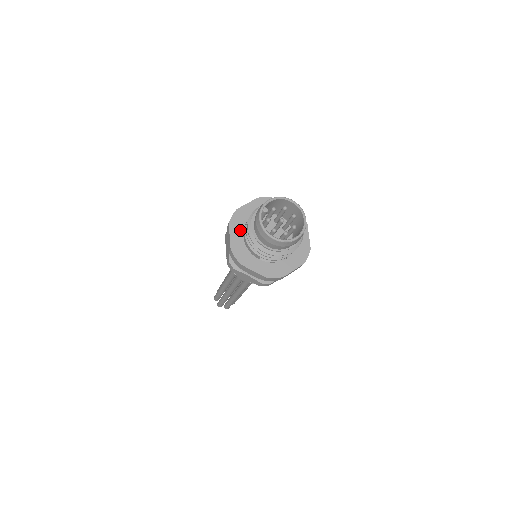
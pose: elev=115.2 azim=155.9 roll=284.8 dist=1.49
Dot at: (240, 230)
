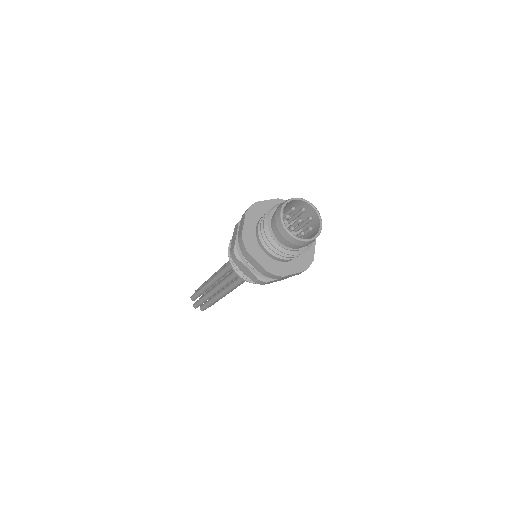
Dot at: (259, 250)
